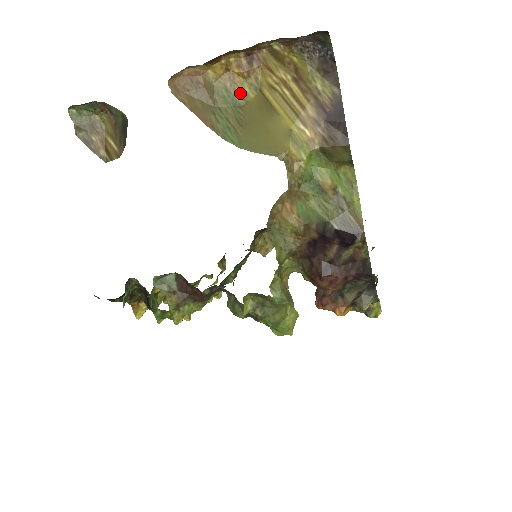
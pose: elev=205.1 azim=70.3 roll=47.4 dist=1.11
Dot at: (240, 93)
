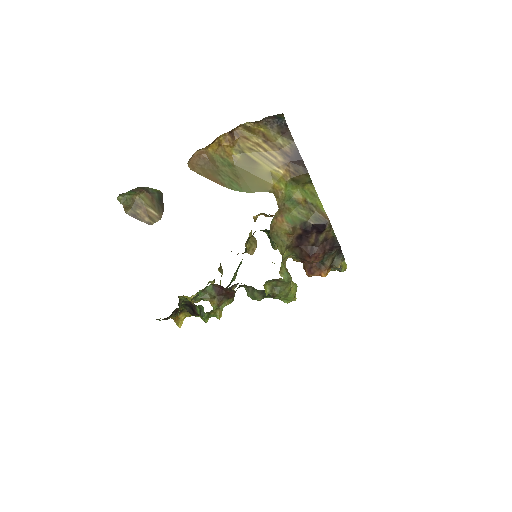
Dot at: (231, 157)
